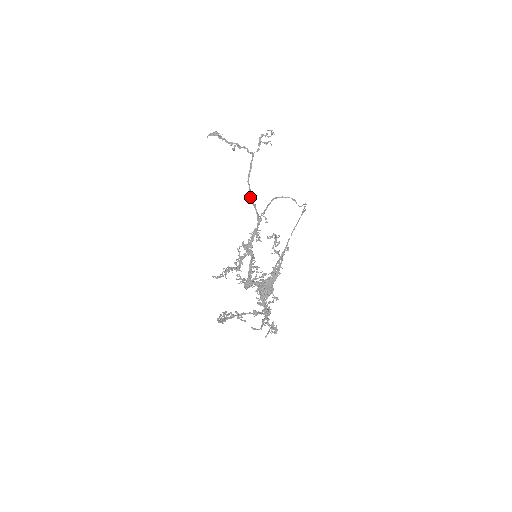
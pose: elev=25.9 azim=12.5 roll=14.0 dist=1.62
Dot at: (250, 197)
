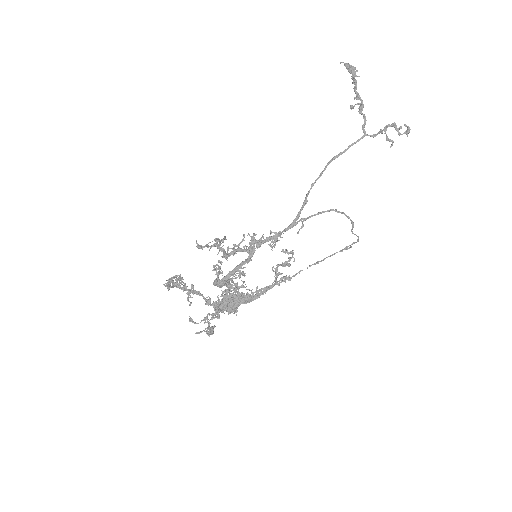
Dot at: (311, 186)
